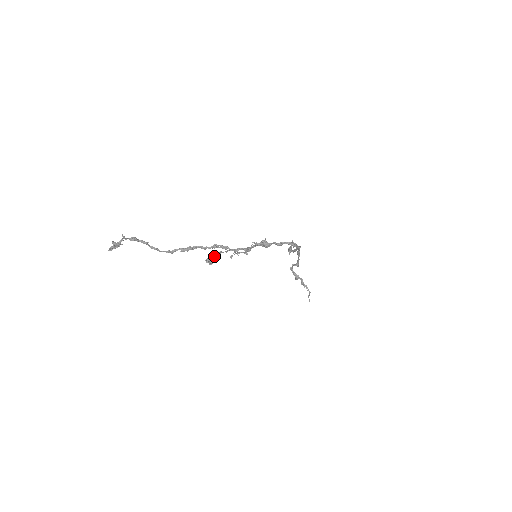
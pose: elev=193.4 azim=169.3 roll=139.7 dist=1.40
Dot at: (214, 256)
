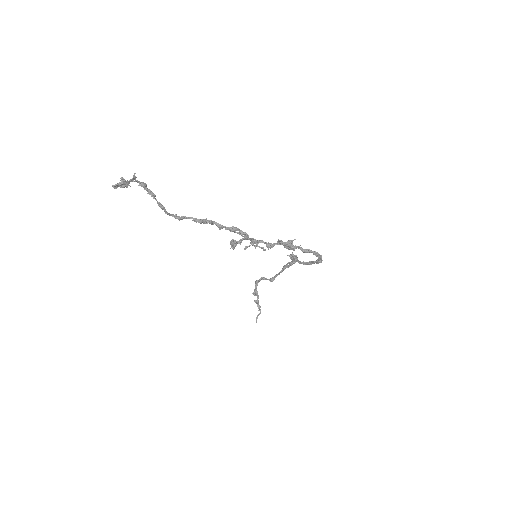
Dot at: (240, 240)
